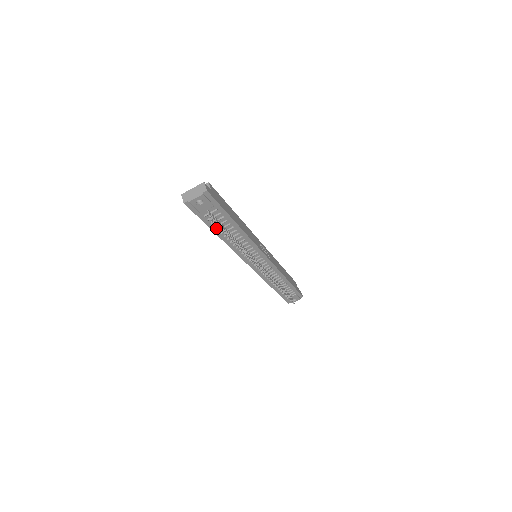
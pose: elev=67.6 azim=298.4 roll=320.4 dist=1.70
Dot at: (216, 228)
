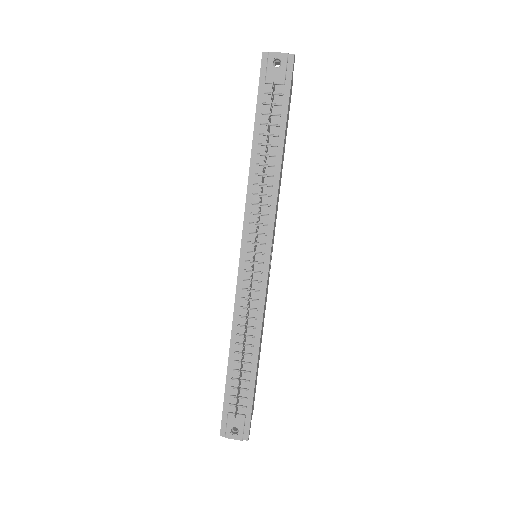
Dot at: (260, 130)
